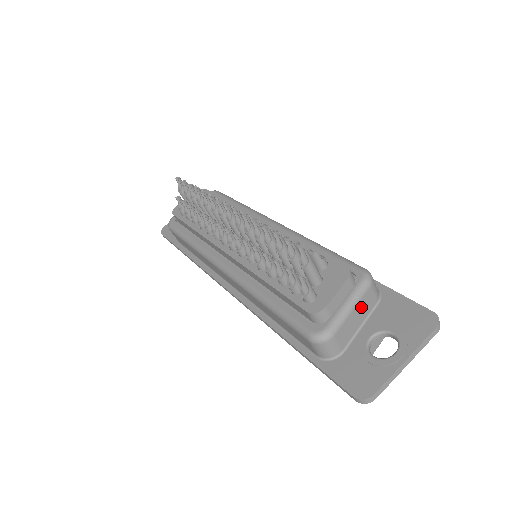
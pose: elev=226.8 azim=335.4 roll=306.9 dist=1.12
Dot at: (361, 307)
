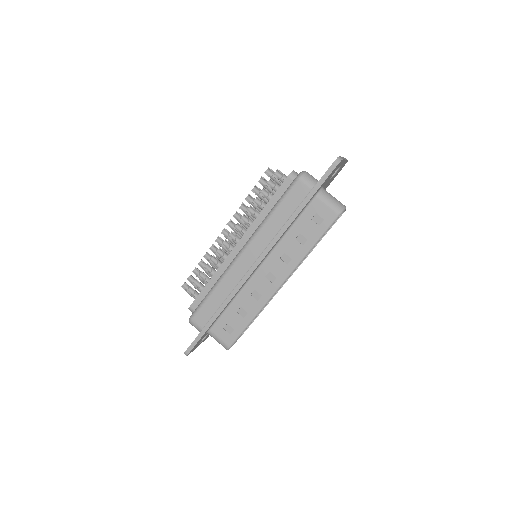
Dot at: occluded
